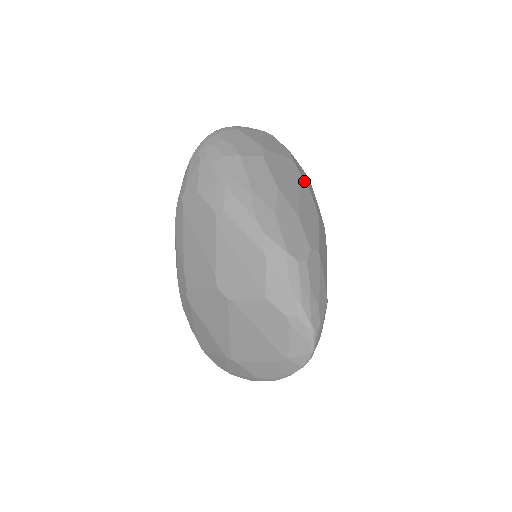
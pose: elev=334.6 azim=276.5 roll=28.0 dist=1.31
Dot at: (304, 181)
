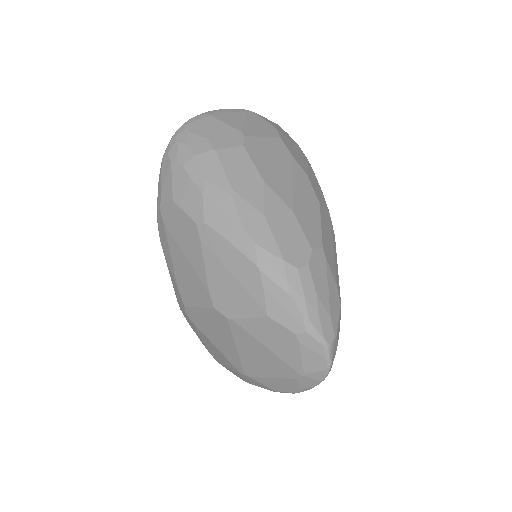
Dot at: (297, 162)
